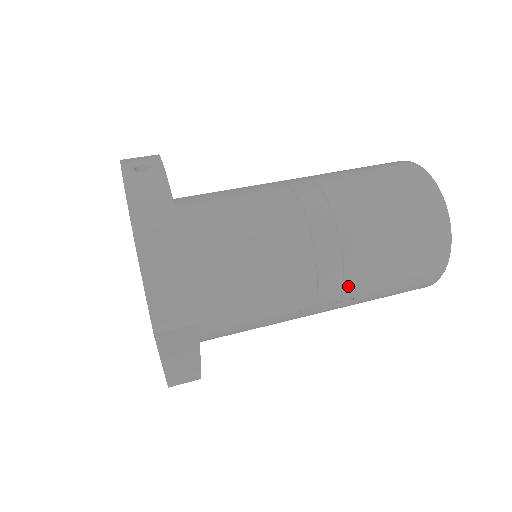
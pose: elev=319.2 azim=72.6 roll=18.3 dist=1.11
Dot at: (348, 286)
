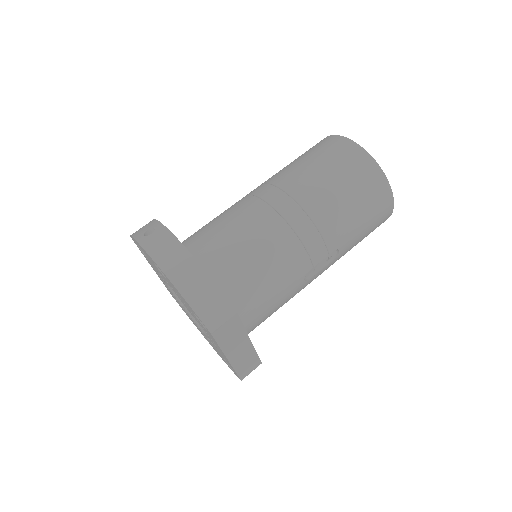
Dot at: (329, 242)
